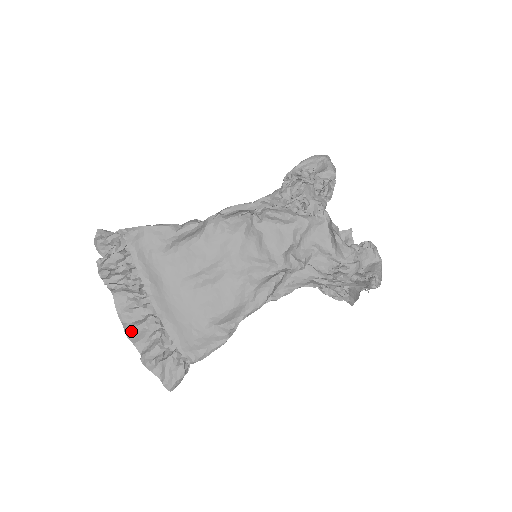
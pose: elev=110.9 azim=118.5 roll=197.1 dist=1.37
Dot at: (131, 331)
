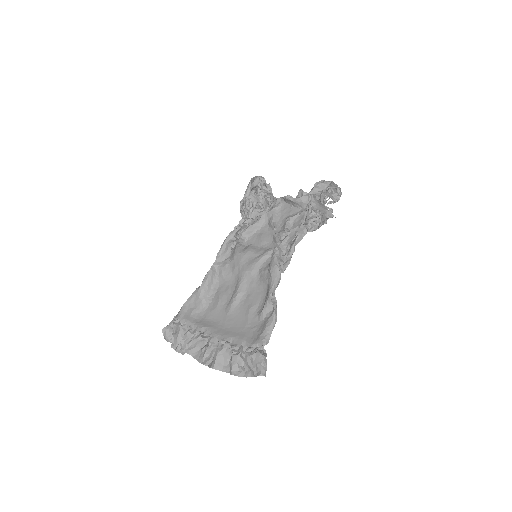
Dot at: (213, 363)
